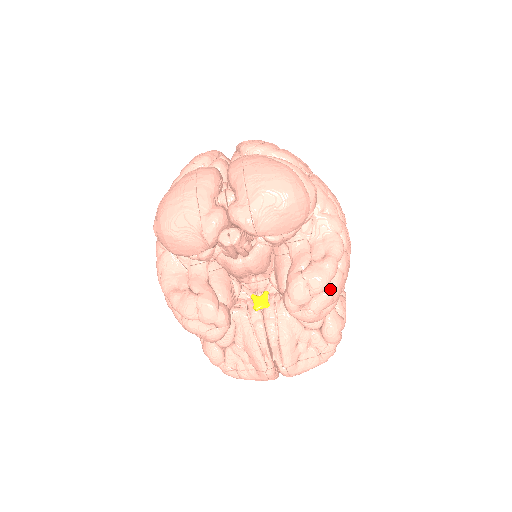
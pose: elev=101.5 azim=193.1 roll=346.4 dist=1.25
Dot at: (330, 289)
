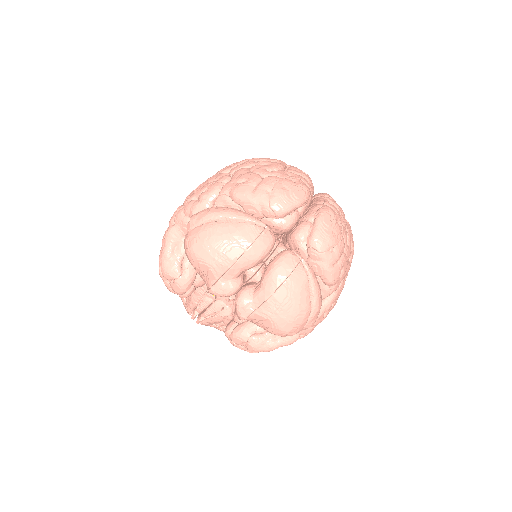
Dot at: (257, 352)
